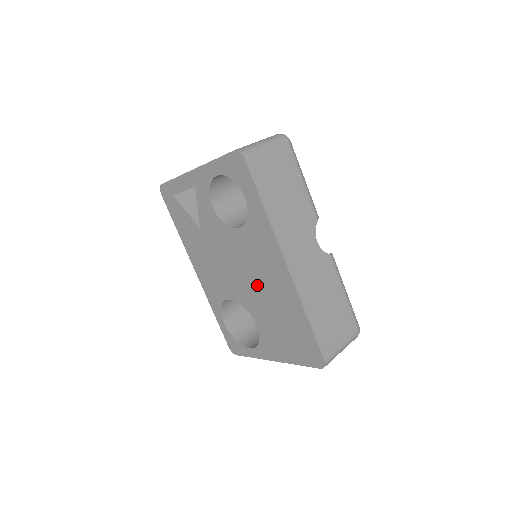
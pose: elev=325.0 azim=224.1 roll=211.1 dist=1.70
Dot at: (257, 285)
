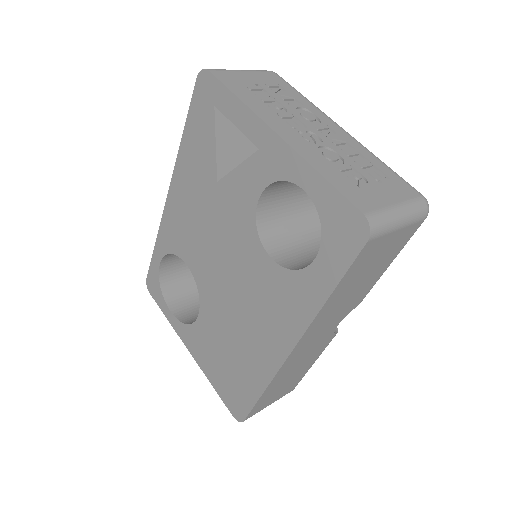
Dot at: (235, 308)
